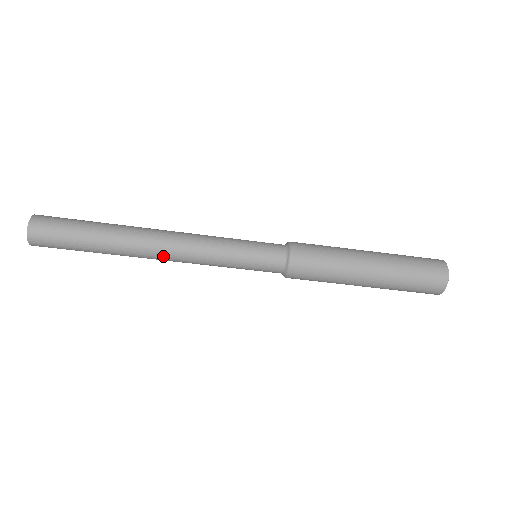
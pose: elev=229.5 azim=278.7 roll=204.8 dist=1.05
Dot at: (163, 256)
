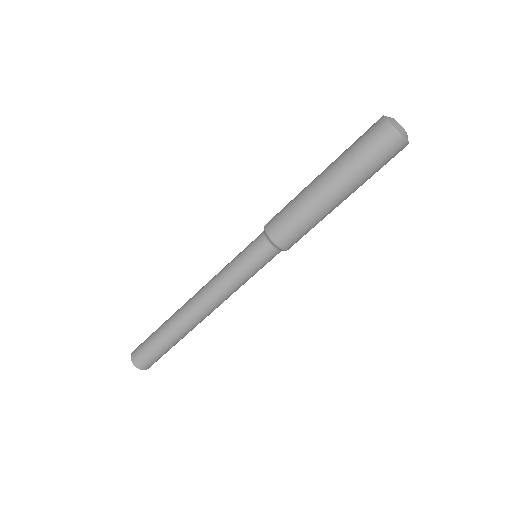
Dot at: (198, 307)
